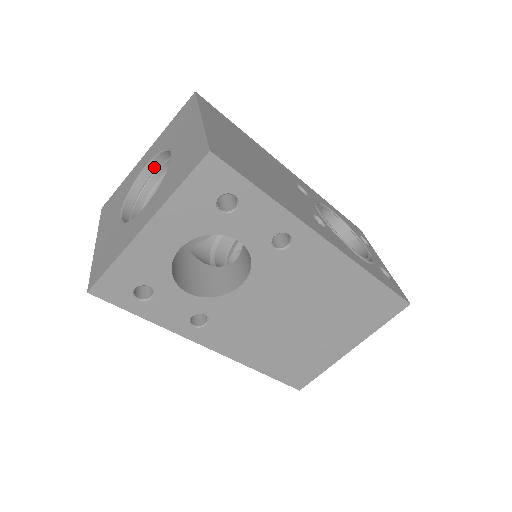
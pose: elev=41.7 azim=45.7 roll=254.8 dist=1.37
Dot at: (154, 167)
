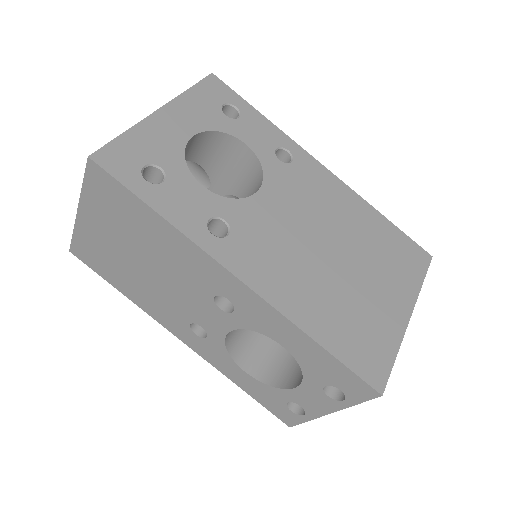
Dot at: occluded
